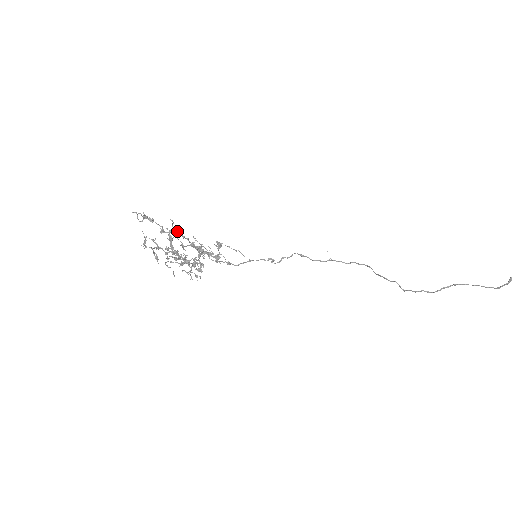
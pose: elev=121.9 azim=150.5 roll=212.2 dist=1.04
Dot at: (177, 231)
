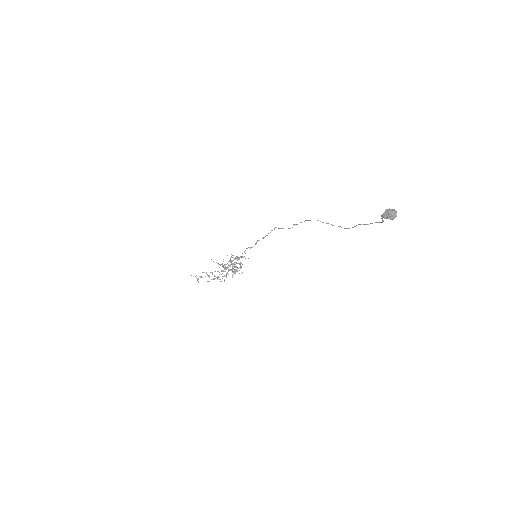
Dot at: (215, 271)
